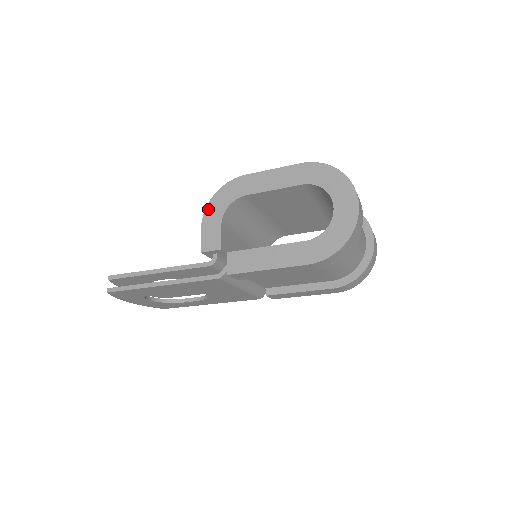
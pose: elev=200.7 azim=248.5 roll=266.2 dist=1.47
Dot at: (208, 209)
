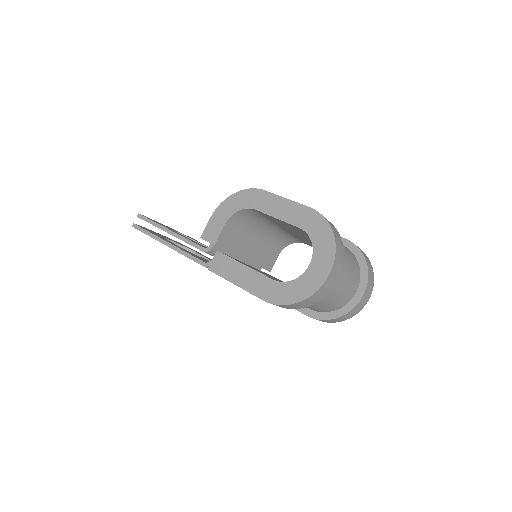
Dot at: (223, 204)
